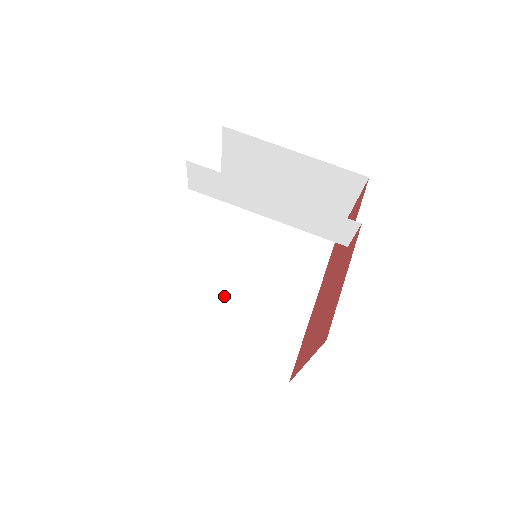
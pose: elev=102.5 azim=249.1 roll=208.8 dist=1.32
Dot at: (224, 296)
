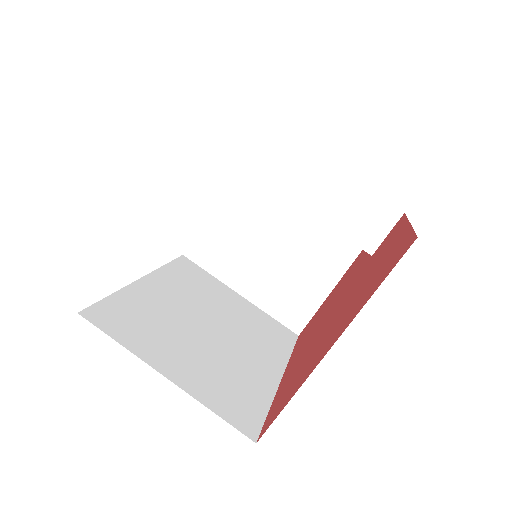
Dot at: (177, 323)
